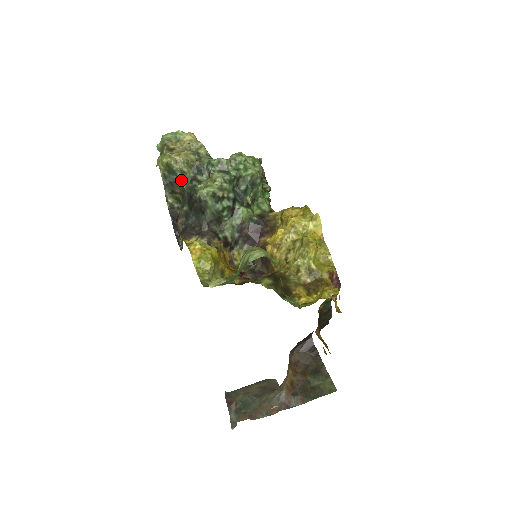
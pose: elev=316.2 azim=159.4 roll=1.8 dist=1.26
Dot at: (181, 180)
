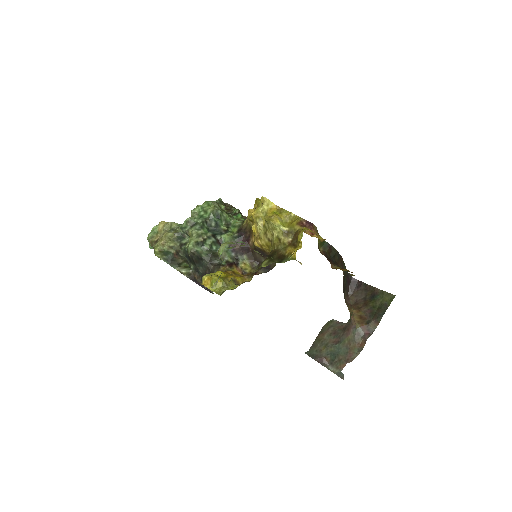
Dot at: (176, 253)
